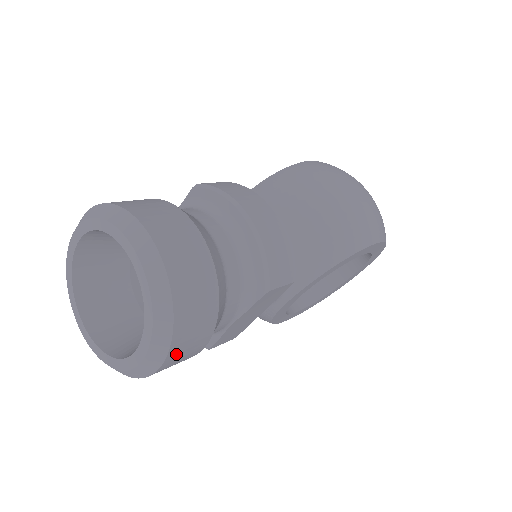
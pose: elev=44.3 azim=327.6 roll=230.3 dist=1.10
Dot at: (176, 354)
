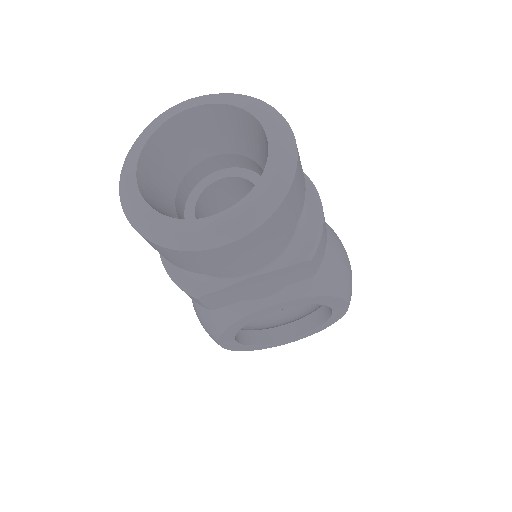
Dot at: (248, 242)
